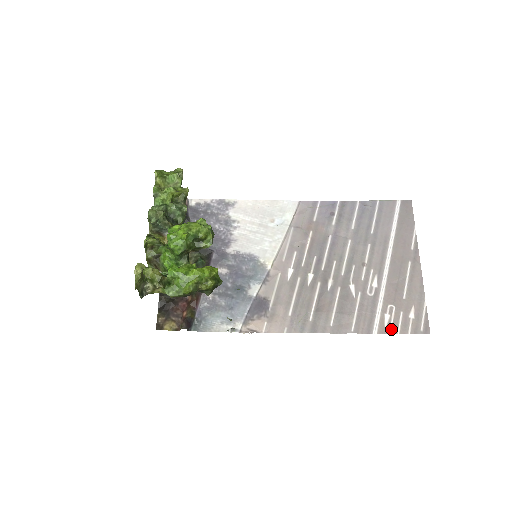
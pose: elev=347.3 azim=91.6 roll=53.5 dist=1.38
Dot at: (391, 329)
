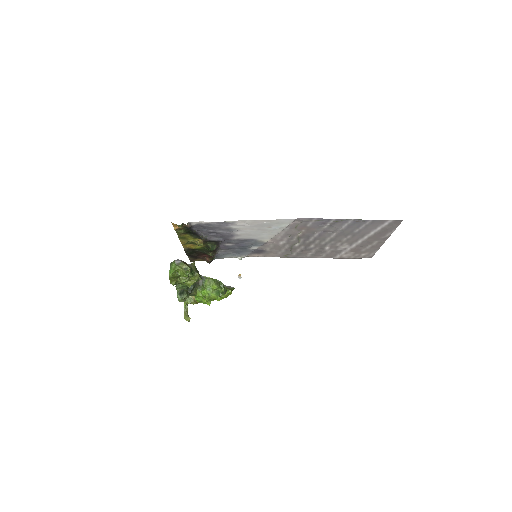
Dot at: (346, 258)
